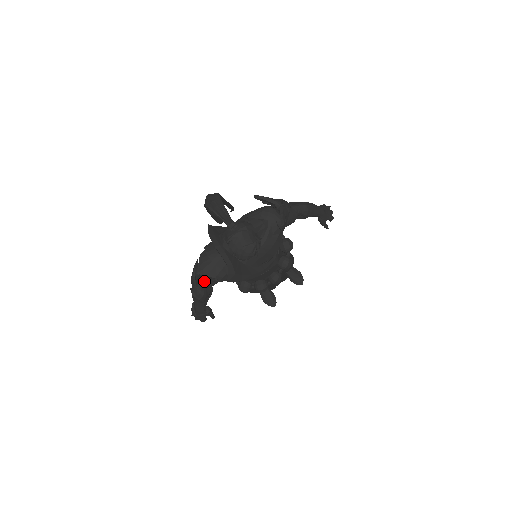
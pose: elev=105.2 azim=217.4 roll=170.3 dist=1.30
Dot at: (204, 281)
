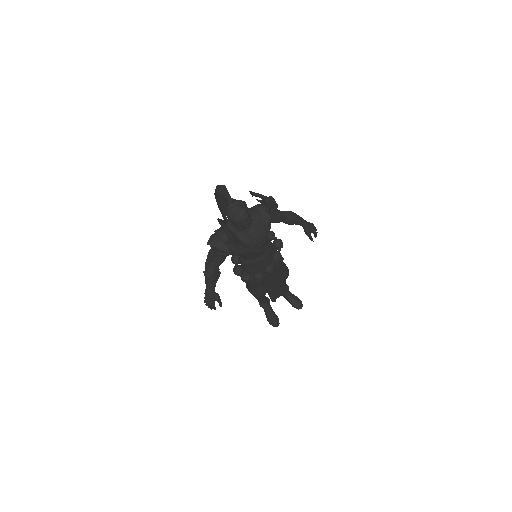
Dot at: (213, 260)
